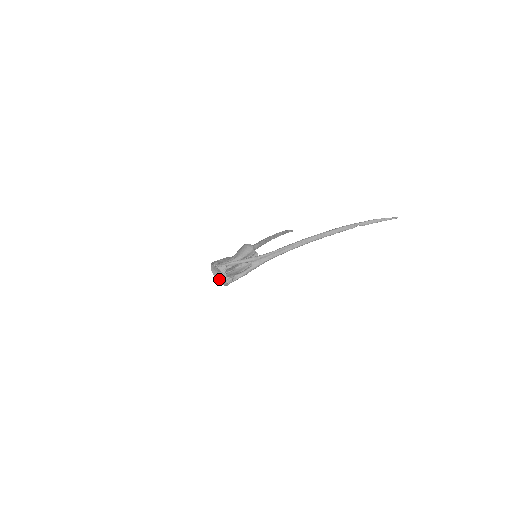
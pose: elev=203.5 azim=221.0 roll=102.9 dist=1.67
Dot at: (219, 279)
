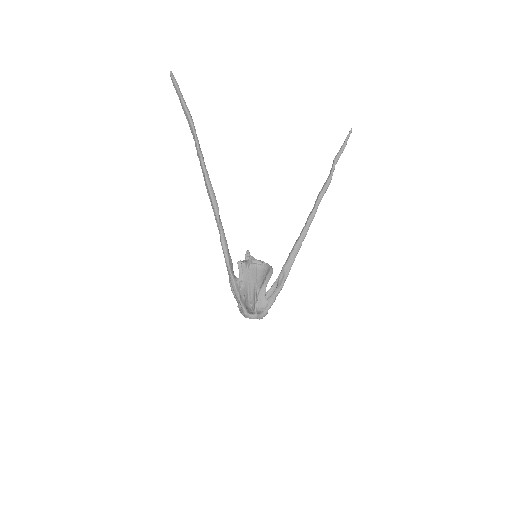
Dot at: occluded
